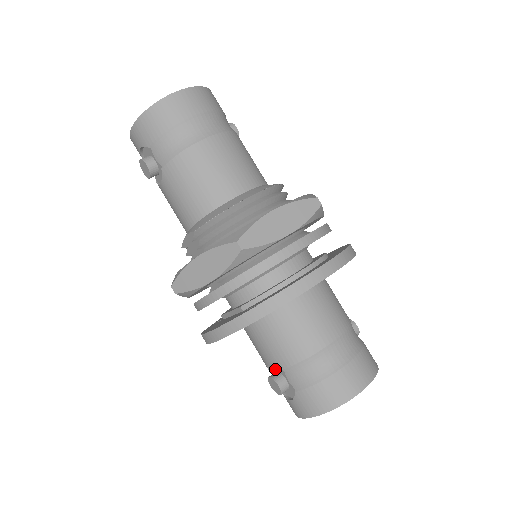
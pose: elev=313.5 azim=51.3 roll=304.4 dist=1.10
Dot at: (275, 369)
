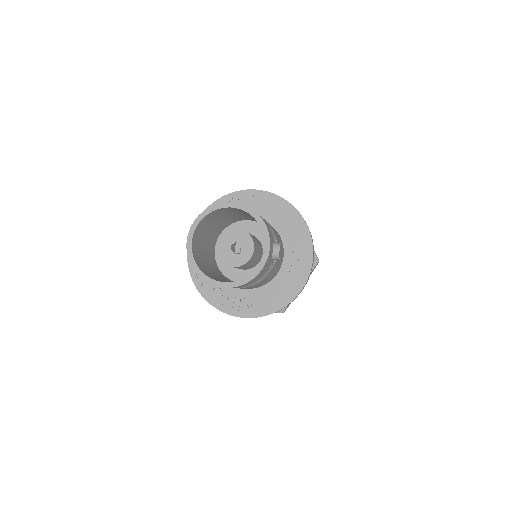
Dot at: (204, 247)
